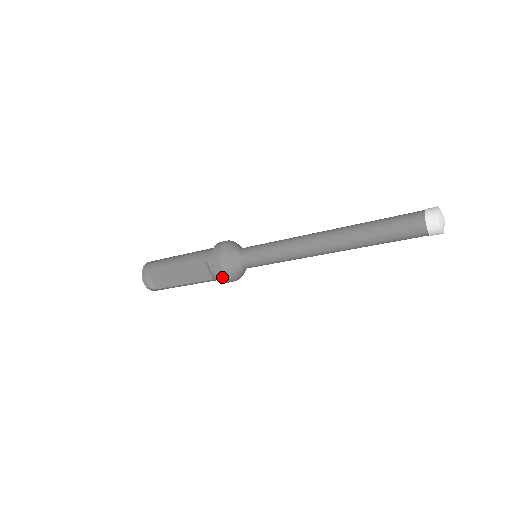
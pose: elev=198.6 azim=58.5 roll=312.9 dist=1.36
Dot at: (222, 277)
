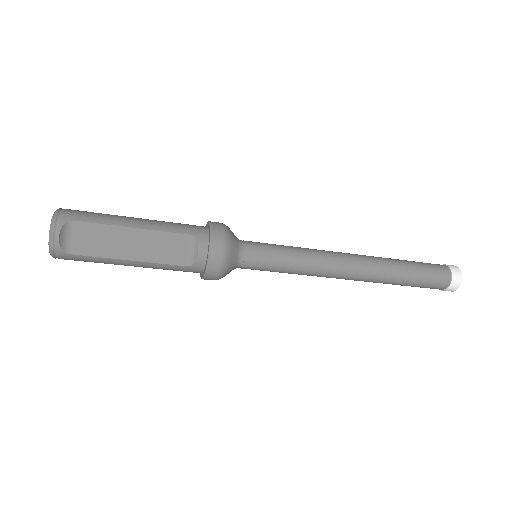
Dot at: (214, 265)
